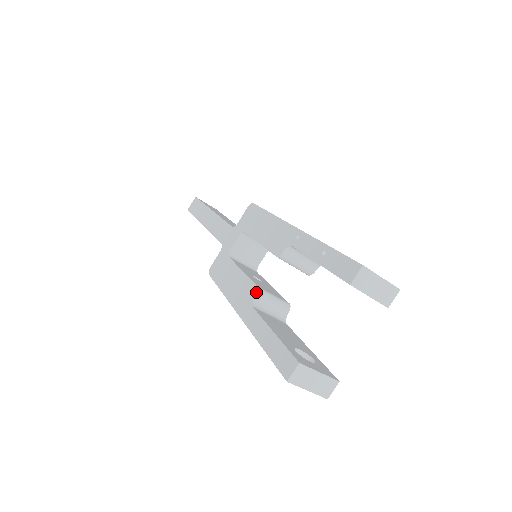
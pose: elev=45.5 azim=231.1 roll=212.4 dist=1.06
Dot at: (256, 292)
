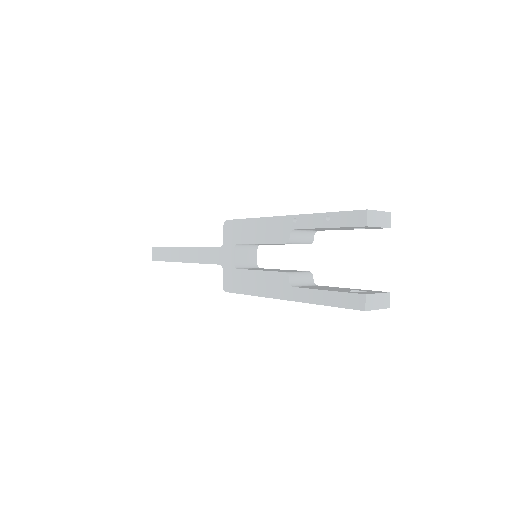
Dot at: (288, 276)
